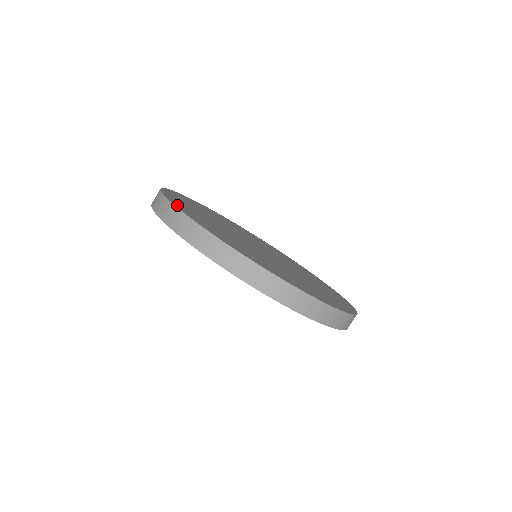
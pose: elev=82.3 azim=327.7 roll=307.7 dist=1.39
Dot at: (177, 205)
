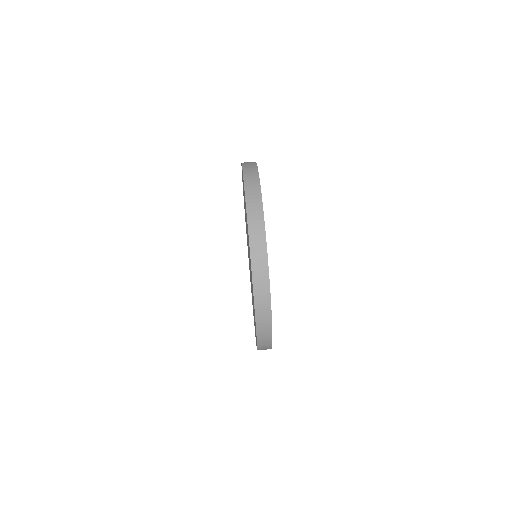
Dot at: occluded
